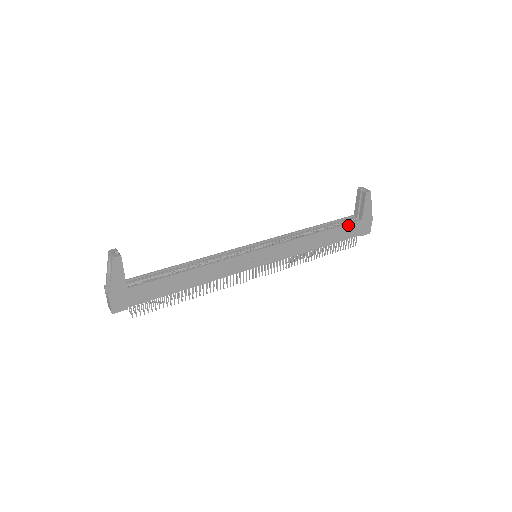
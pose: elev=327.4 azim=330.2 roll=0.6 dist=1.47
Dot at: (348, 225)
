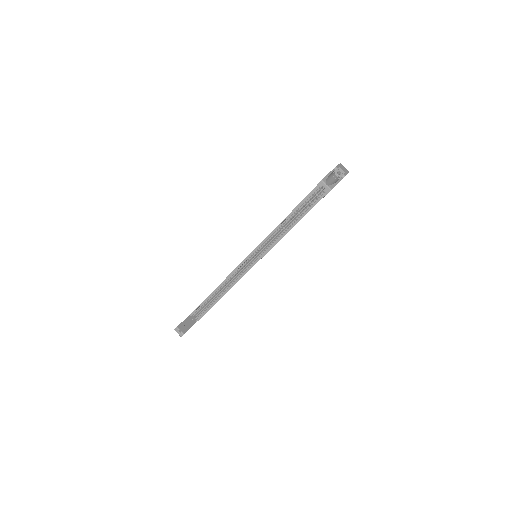
Dot at: occluded
